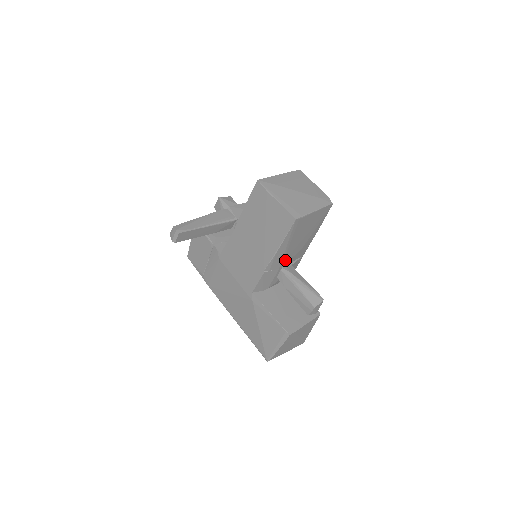
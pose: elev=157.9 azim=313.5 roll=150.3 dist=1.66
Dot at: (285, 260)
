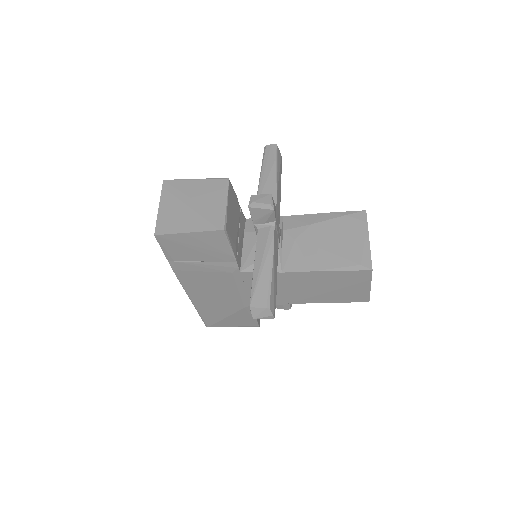
Dot at: occluded
